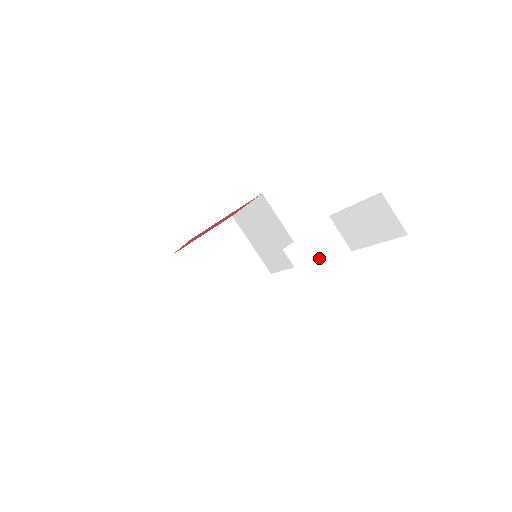
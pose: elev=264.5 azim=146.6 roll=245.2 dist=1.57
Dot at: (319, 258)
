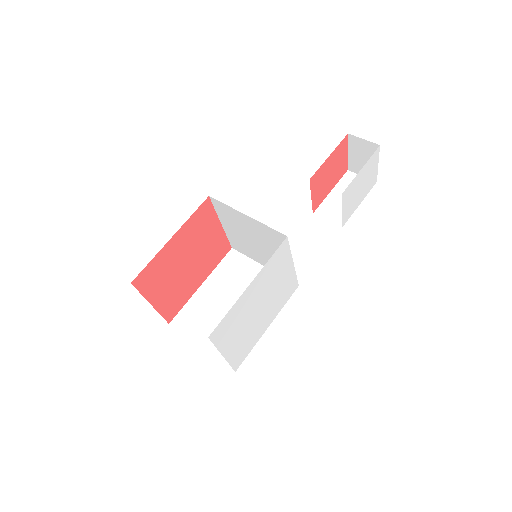
Dot at: occluded
